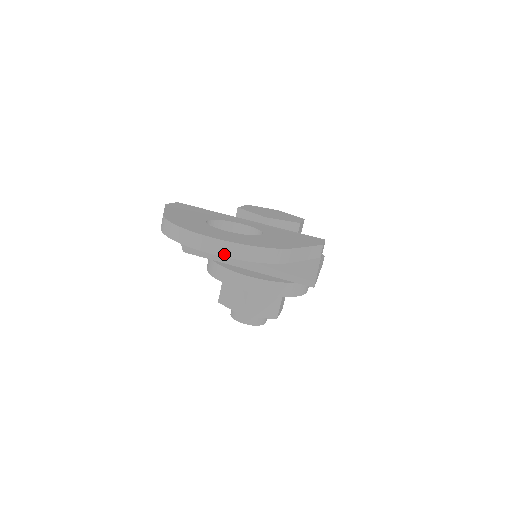
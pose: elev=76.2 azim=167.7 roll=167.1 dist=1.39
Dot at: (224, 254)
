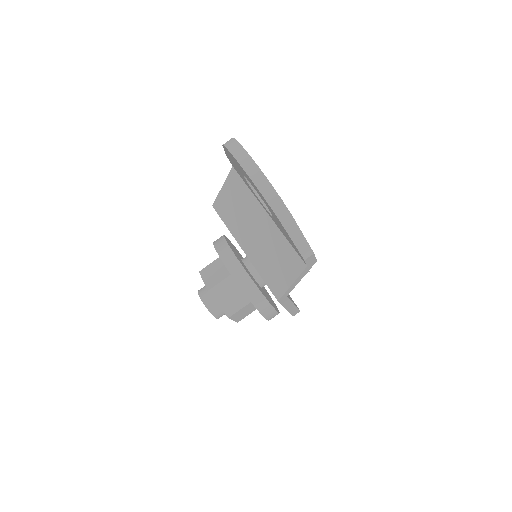
Dot at: (251, 176)
